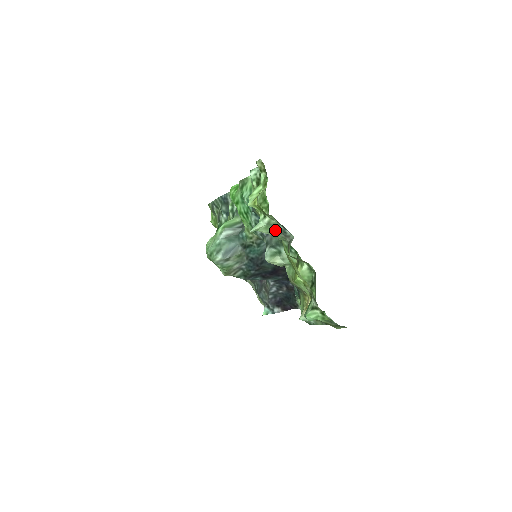
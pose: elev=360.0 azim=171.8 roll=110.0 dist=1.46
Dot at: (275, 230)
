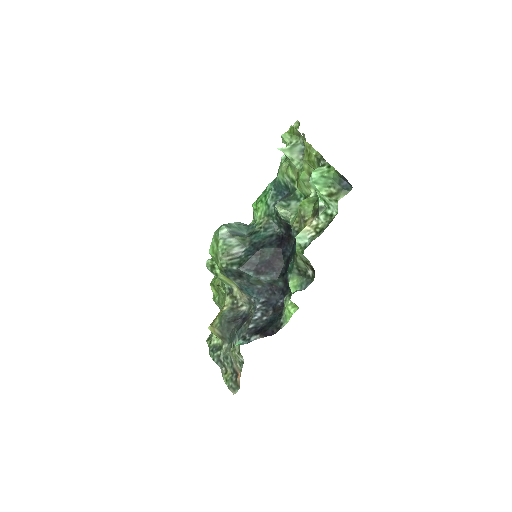
Dot at: occluded
